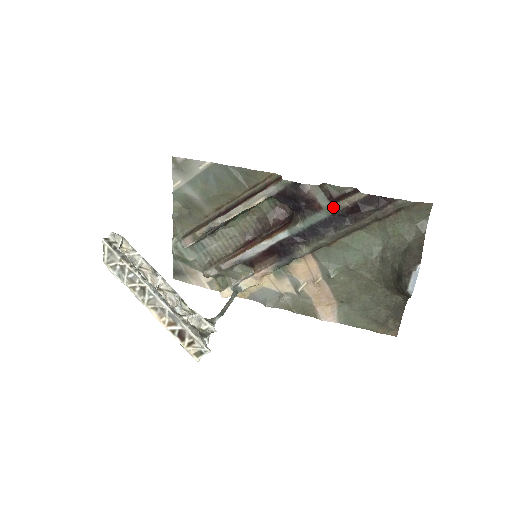
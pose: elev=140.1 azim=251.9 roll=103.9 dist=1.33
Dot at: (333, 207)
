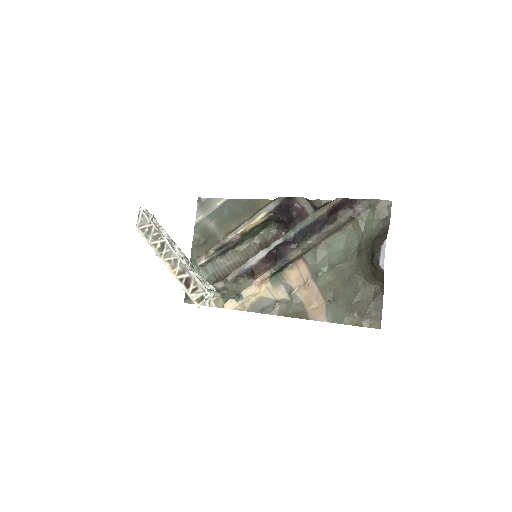
Dot at: (317, 212)
